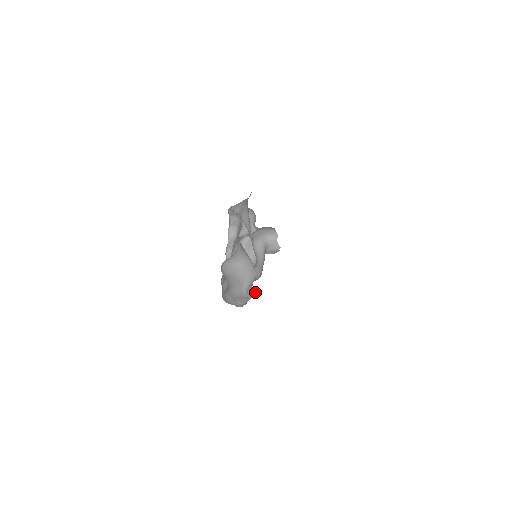
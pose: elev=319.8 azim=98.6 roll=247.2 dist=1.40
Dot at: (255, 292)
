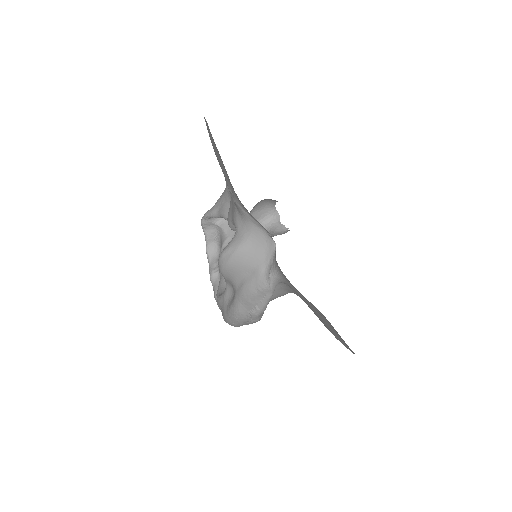
Dot at: occluded
